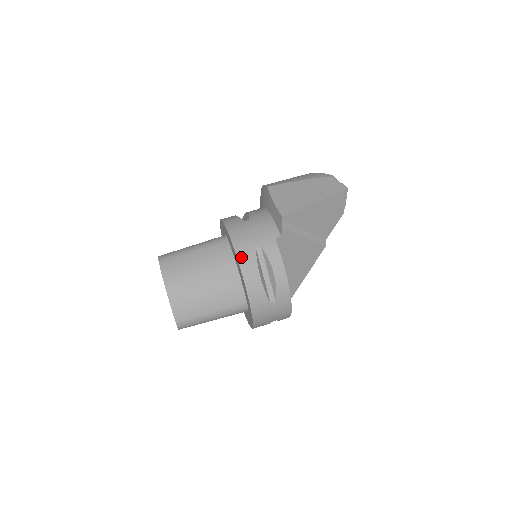
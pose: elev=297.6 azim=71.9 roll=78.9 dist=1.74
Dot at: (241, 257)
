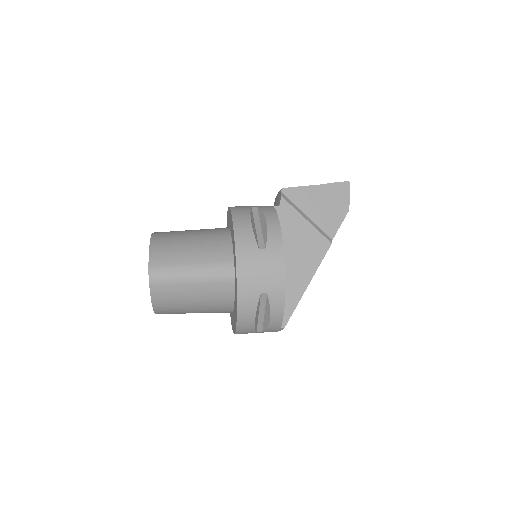
Dot at: (235, 209)
